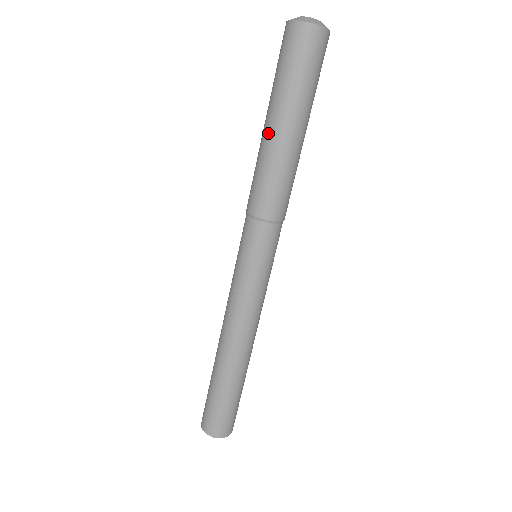
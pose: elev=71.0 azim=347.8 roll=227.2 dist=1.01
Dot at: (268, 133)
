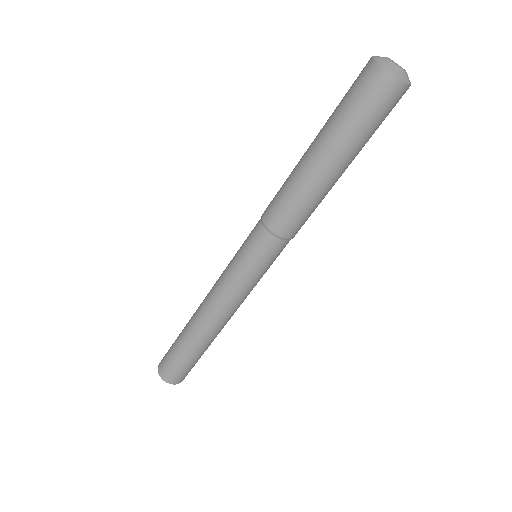
Dot at: (315, 165)
